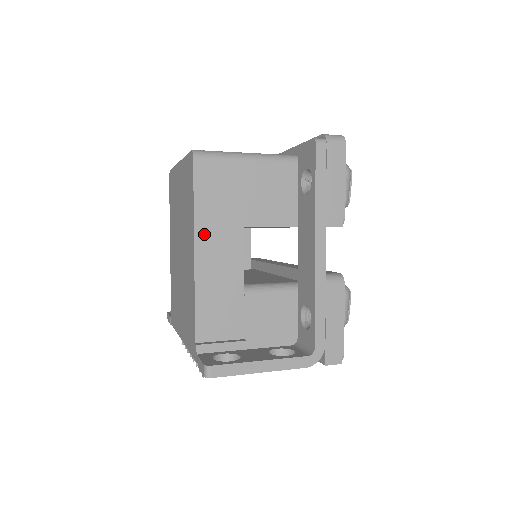
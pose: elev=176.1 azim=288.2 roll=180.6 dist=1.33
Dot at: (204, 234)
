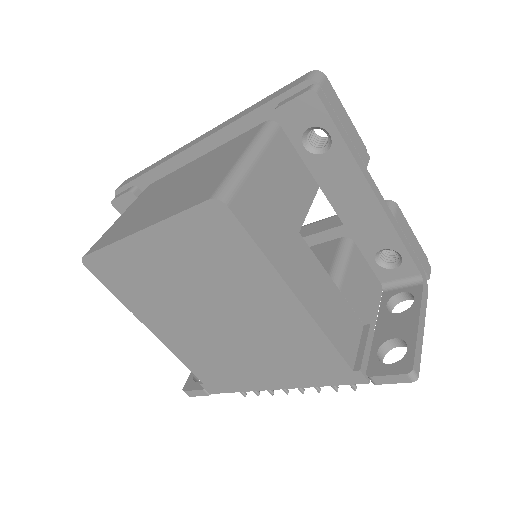
Dot at: (289, 273)
